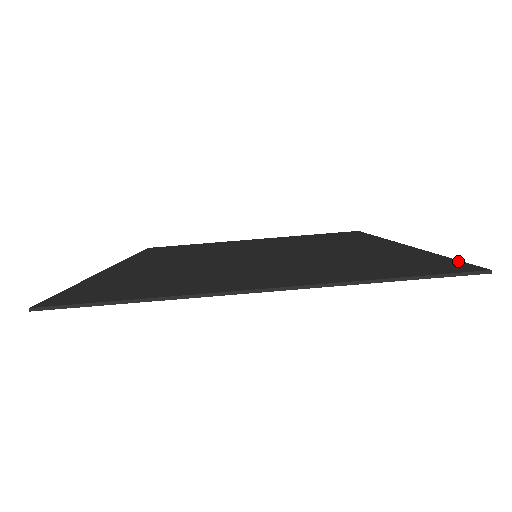
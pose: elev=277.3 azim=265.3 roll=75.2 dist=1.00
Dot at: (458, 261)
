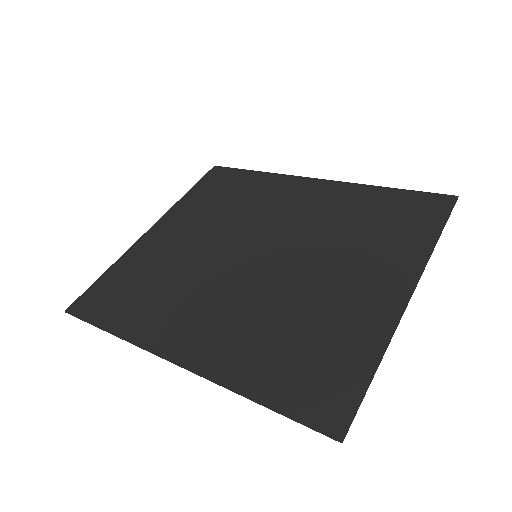
Dot at: (420, 192)
